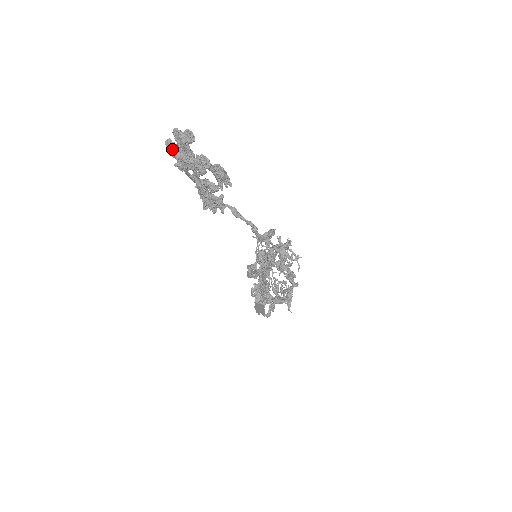
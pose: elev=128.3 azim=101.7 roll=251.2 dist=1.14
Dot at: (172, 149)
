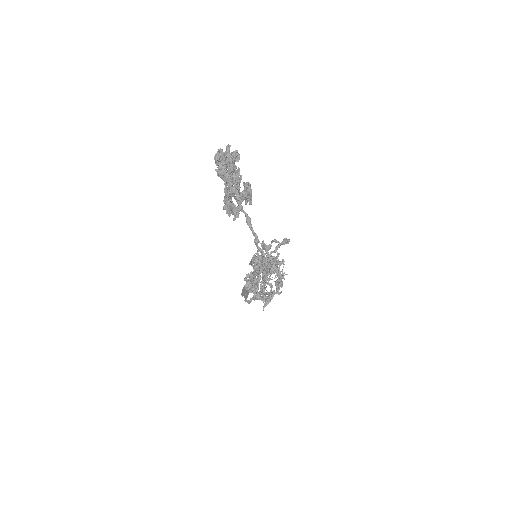
Dot at: (217, 160)
